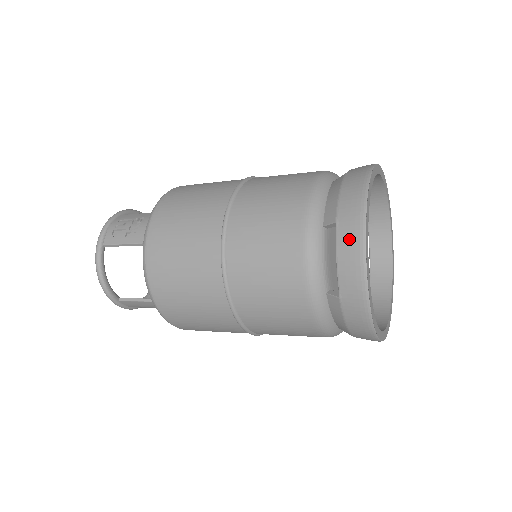
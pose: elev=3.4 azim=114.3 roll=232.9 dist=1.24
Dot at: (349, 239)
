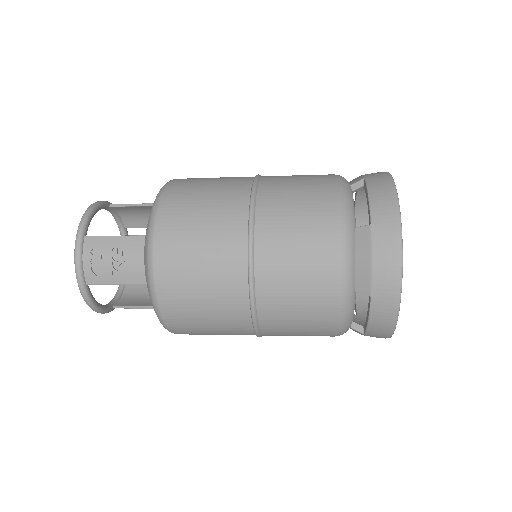
Dot at: (383, 311)
